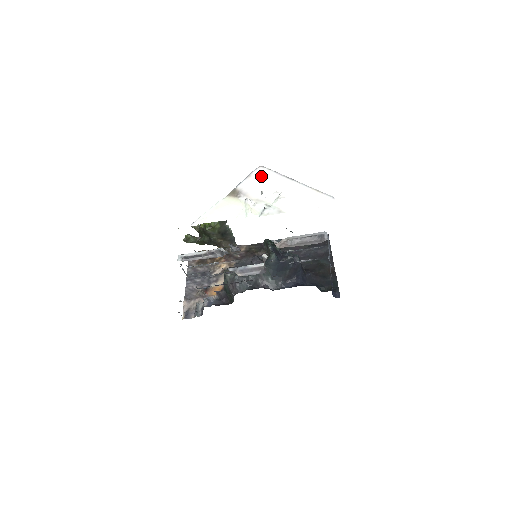
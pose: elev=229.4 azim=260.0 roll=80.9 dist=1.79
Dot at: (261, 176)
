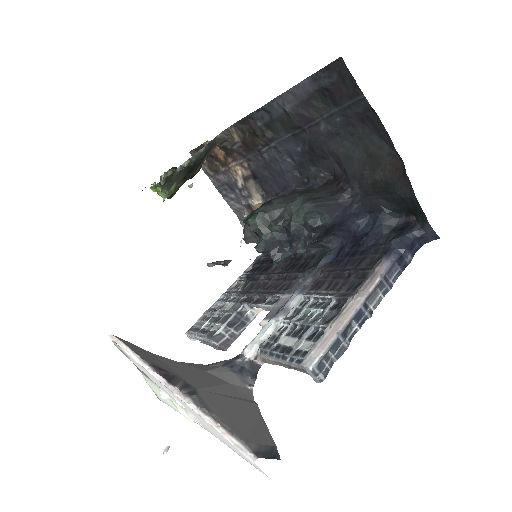
Dot at: occluded
